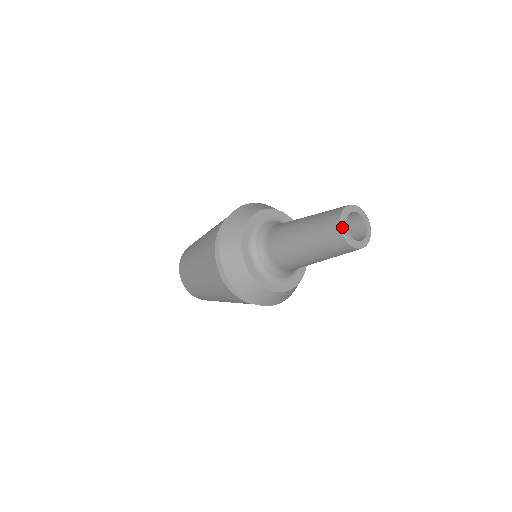
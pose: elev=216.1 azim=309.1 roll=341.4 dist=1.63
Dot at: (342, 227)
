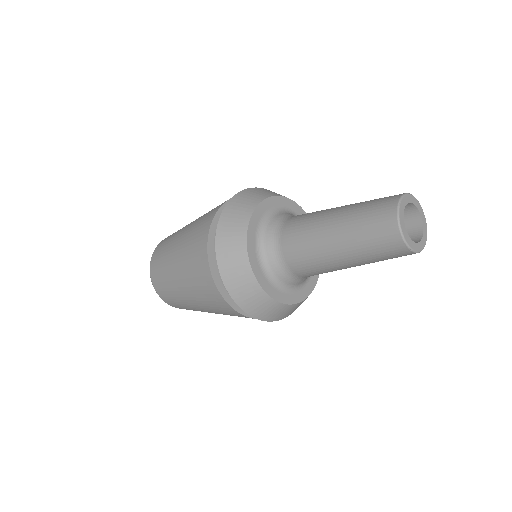
Dot at: (405, 240)
